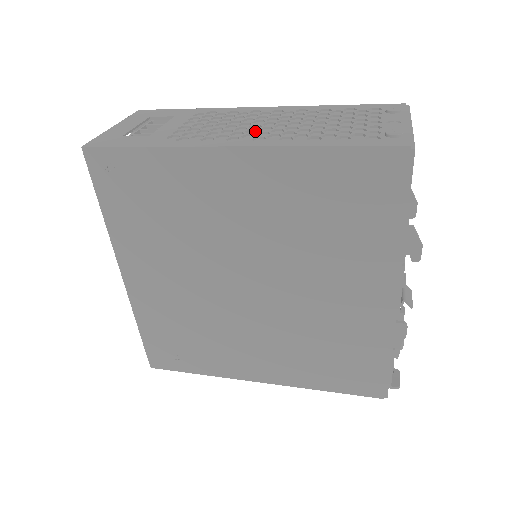
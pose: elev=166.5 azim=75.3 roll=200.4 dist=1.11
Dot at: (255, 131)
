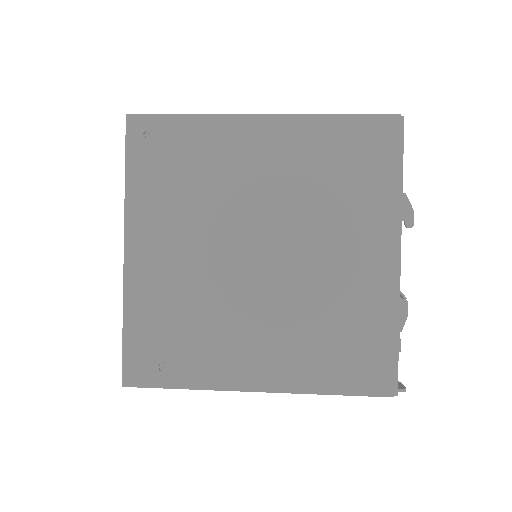
Dot at: occluded
